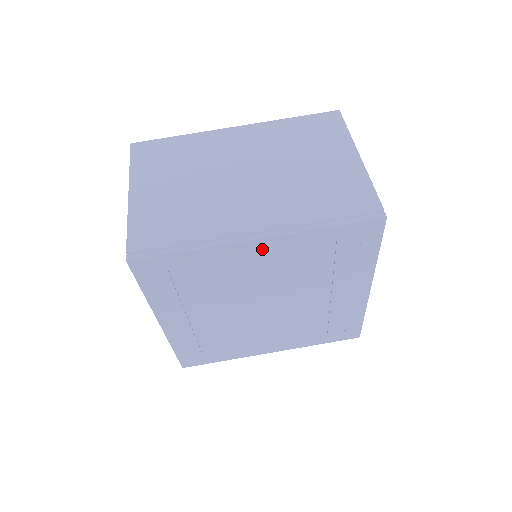
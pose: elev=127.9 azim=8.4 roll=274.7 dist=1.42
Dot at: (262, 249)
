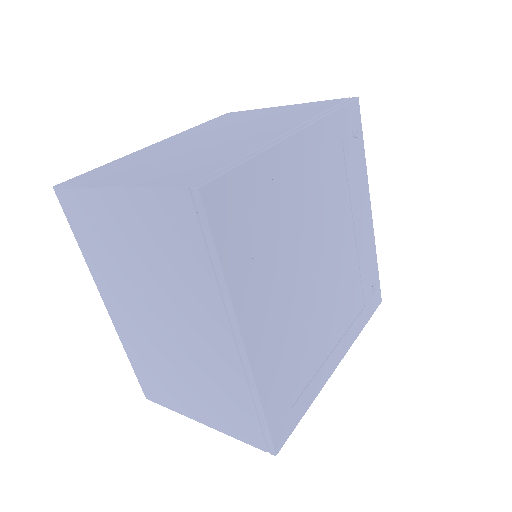
Dot at: (302, 150)
